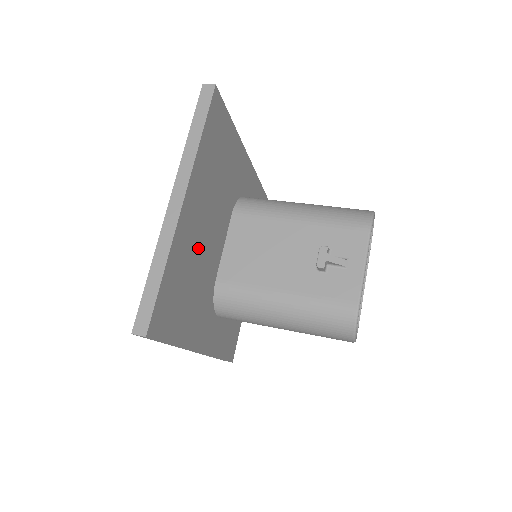
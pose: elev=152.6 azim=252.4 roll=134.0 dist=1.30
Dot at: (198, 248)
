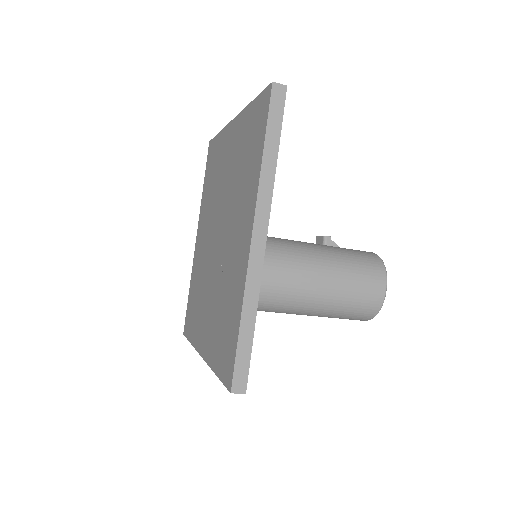
Dot at: occluded
